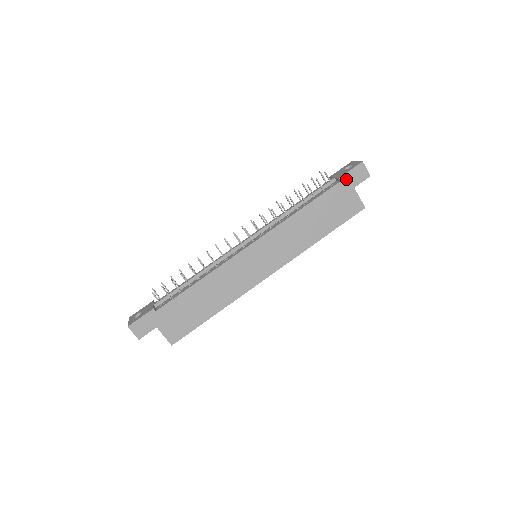
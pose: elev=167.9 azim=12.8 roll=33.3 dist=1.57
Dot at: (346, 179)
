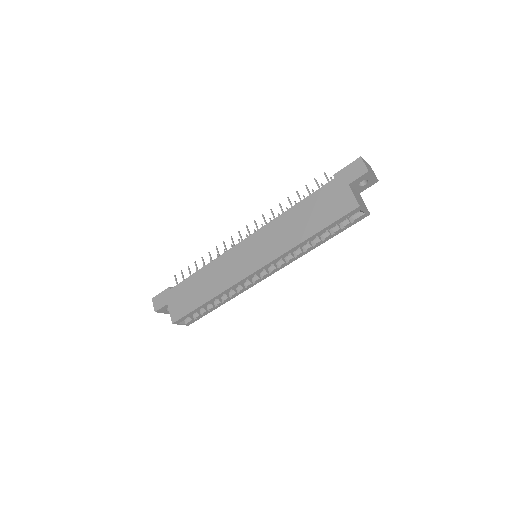
Dot at: (341, 176)
